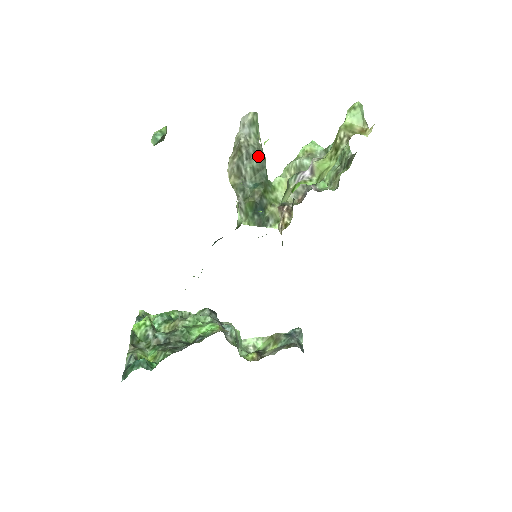
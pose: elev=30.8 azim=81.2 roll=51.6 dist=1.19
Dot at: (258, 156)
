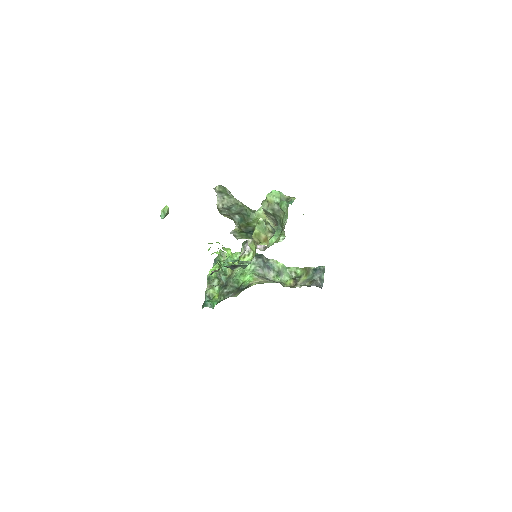
Dot at: (234, 207)
